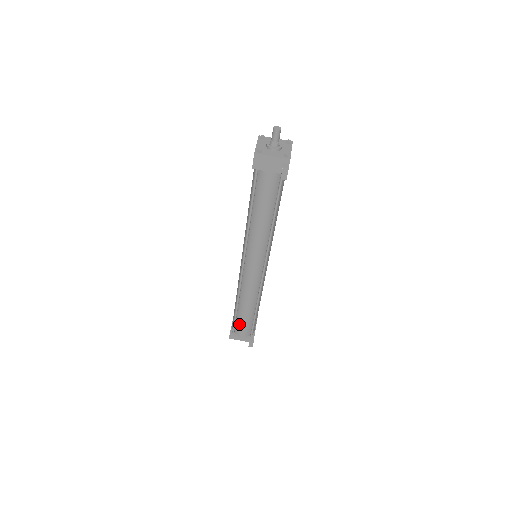
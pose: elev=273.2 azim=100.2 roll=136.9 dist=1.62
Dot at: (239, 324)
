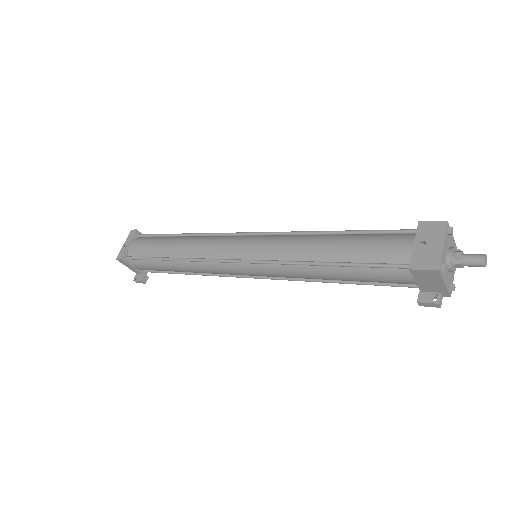
Dot at: (147, 264)
